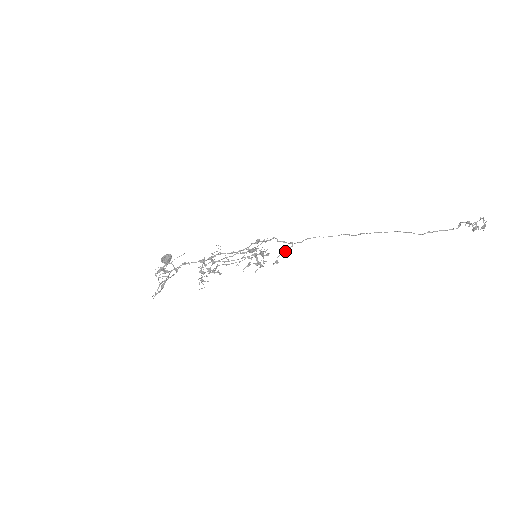
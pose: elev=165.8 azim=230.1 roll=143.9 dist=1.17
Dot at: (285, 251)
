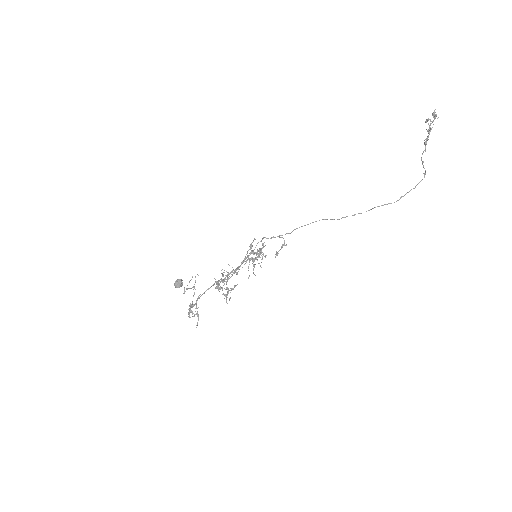
Dot at: (281, 248)
